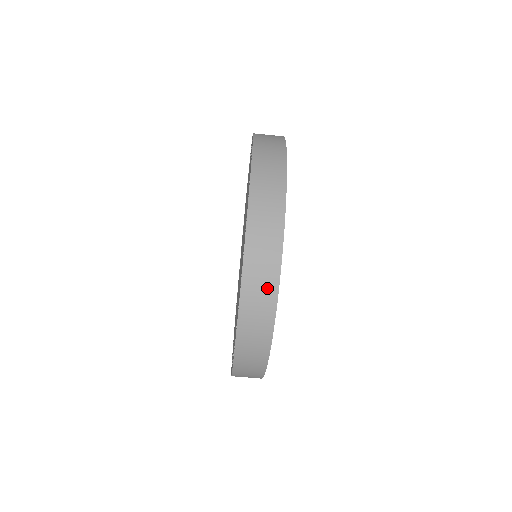
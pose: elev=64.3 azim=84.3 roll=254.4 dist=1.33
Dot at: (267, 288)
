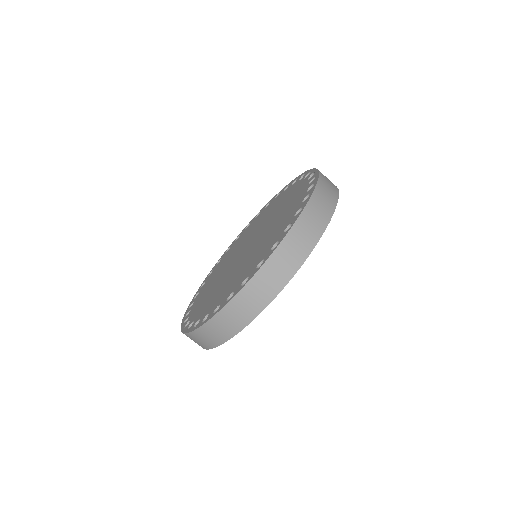
Dot at: (327, 208)
